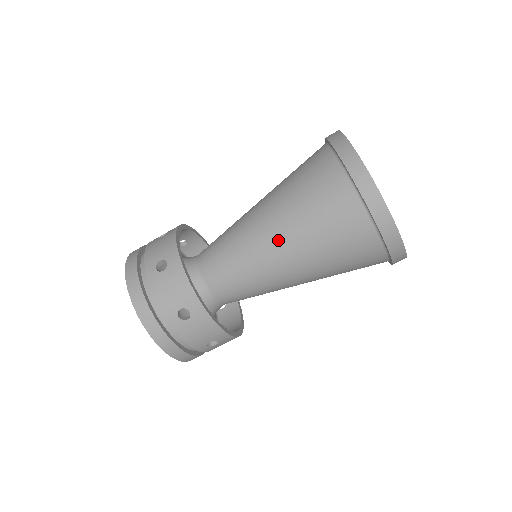
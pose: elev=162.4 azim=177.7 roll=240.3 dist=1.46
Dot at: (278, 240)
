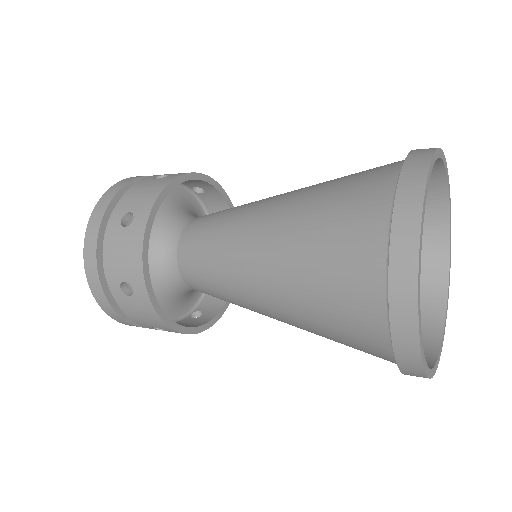
Dot at: (265, 265)
